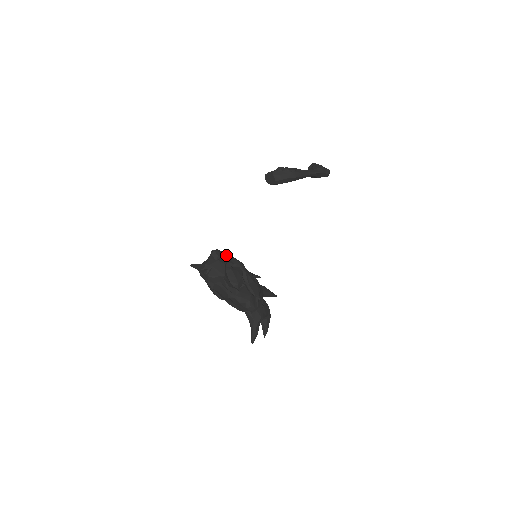
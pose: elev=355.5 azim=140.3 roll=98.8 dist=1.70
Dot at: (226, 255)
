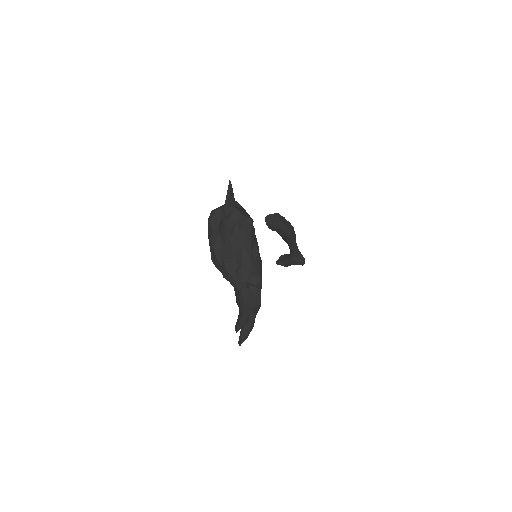
Dot at: occluded
